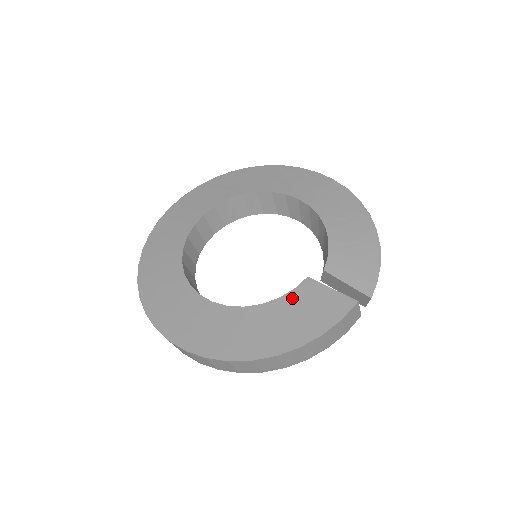
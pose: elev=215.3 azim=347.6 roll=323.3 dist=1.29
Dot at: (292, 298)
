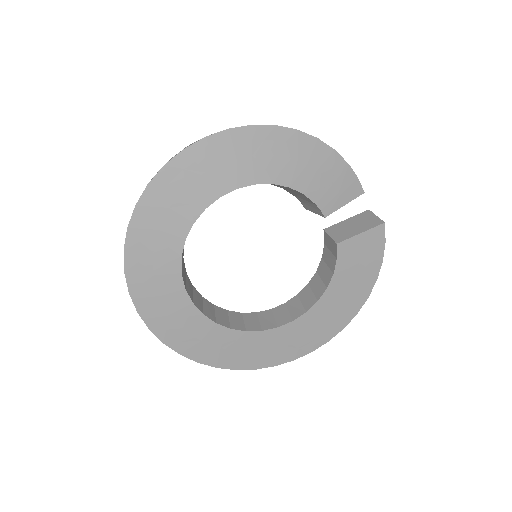
Dot at: (342, 265)
